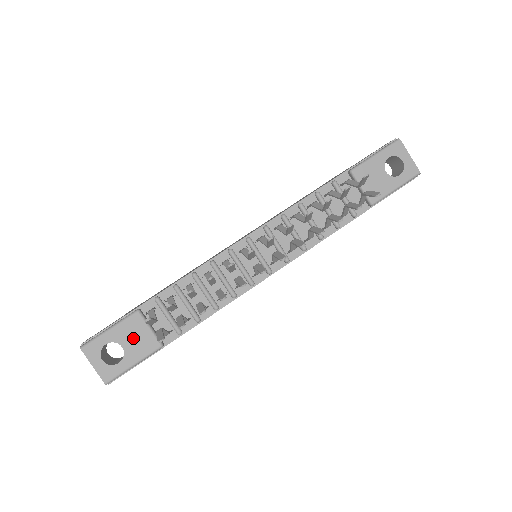
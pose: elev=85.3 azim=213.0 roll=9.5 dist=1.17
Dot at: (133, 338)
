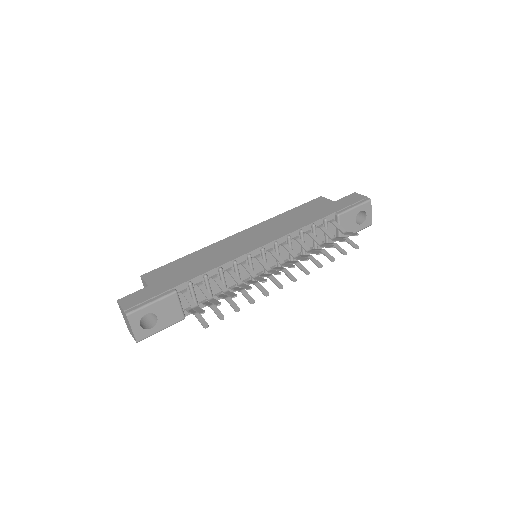
Dot at: (167, 311)
